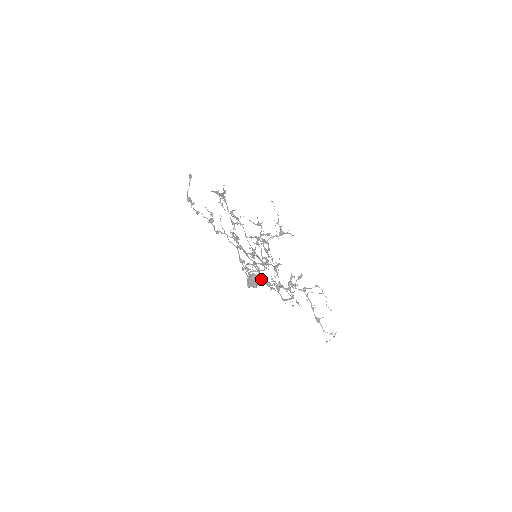
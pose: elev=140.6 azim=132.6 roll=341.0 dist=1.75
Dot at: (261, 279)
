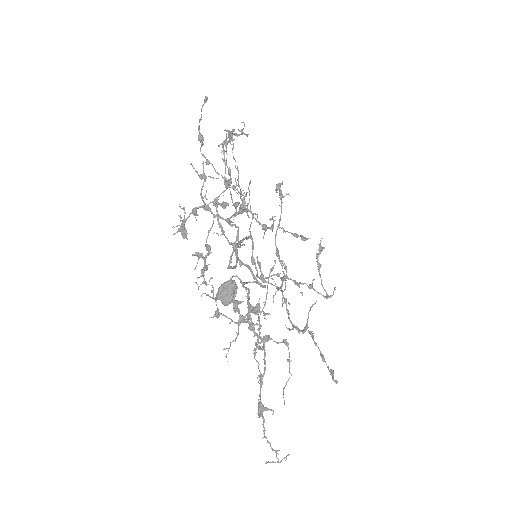
Dot at: (247, 296)
